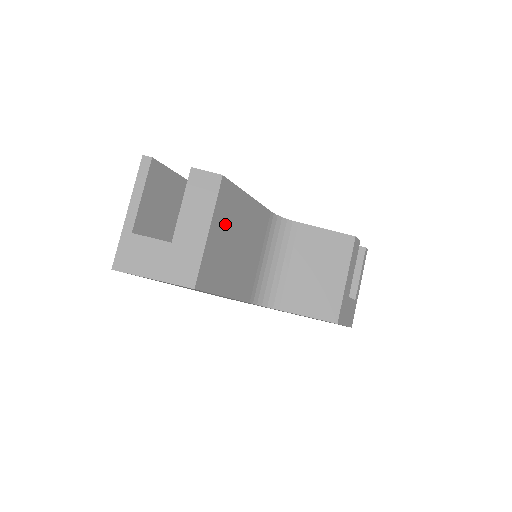
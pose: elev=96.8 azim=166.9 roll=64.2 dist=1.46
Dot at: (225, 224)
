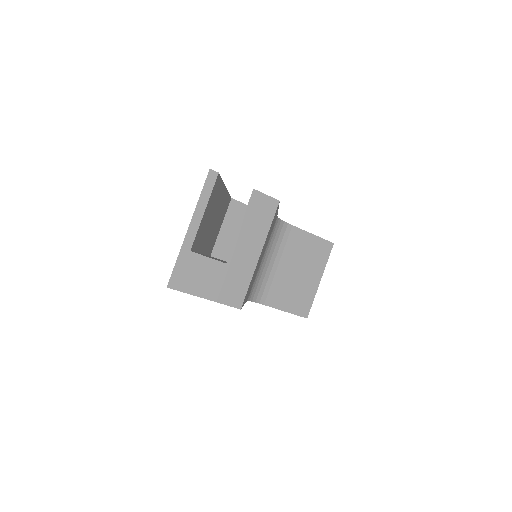
Dot at: (265, 243)
